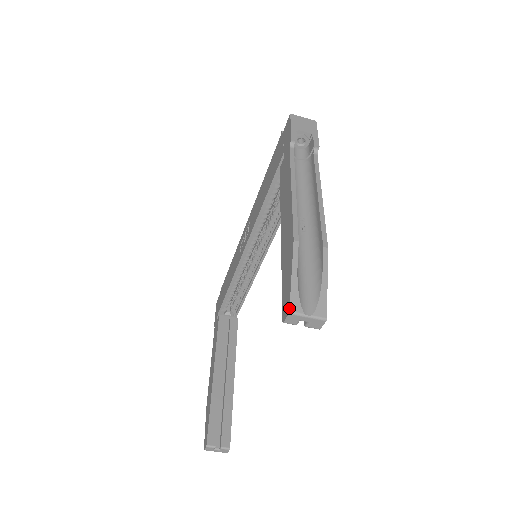
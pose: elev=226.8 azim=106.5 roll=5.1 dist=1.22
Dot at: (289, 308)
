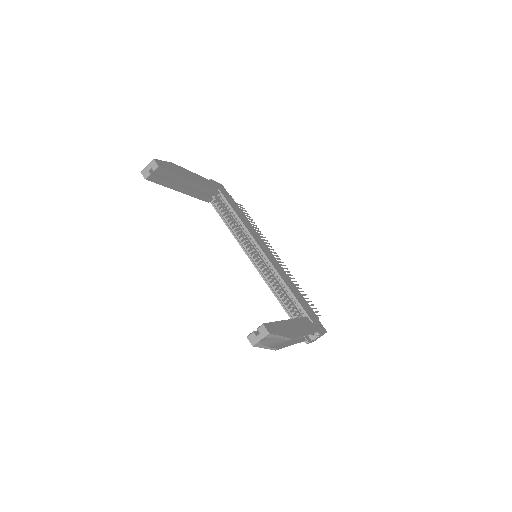
Dot at: (141, 172)
